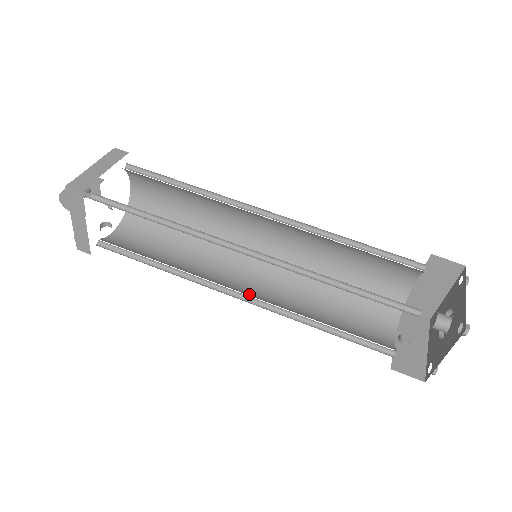
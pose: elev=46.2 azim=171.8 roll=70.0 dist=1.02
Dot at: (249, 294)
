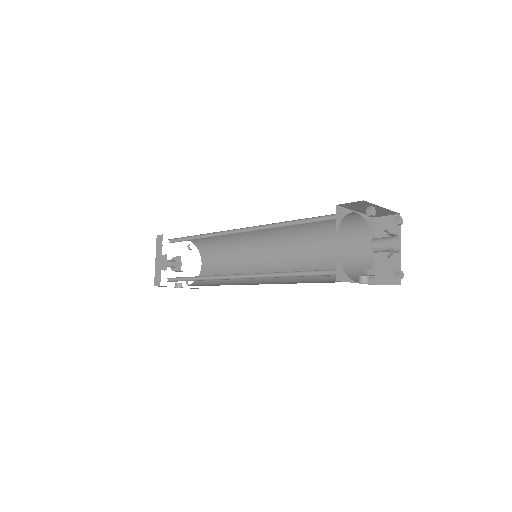
Dot at: occluded
